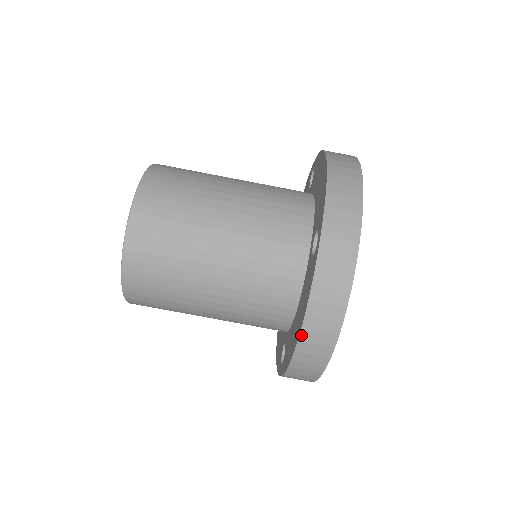
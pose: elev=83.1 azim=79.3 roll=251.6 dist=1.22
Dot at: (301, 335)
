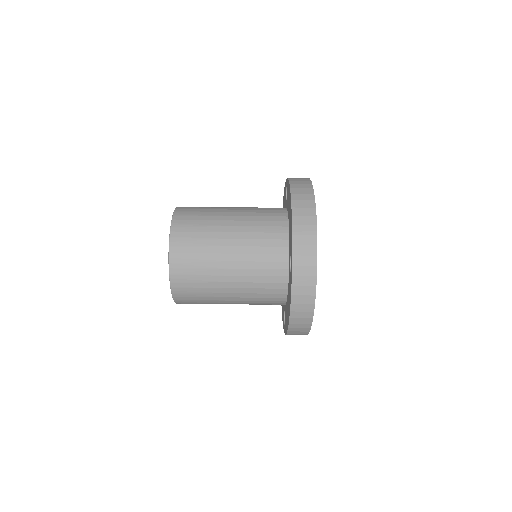
Dot at: (290, 321)
